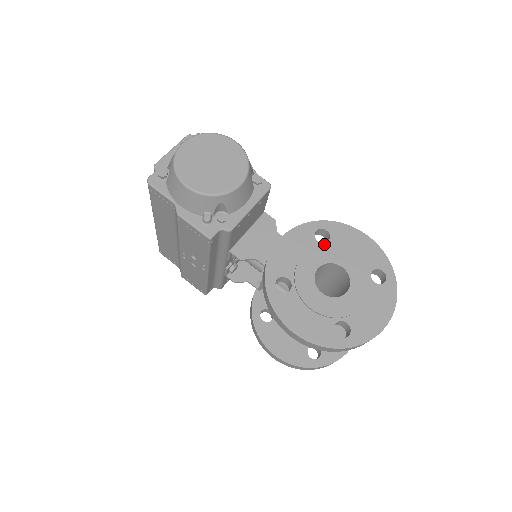
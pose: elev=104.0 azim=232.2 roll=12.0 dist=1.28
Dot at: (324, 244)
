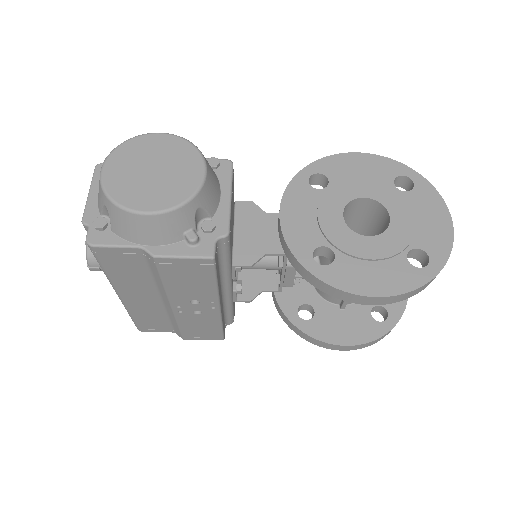
Dot at: (327, 188)
